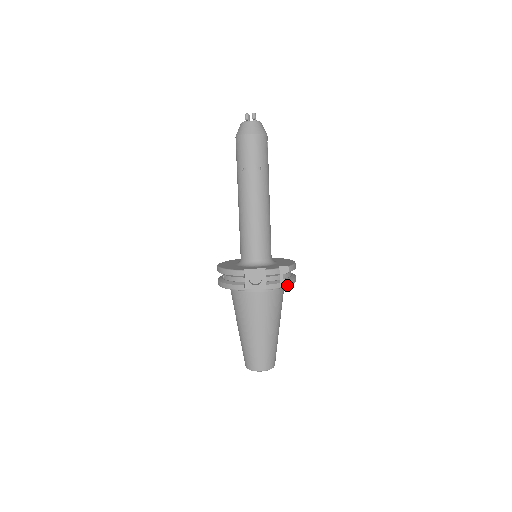
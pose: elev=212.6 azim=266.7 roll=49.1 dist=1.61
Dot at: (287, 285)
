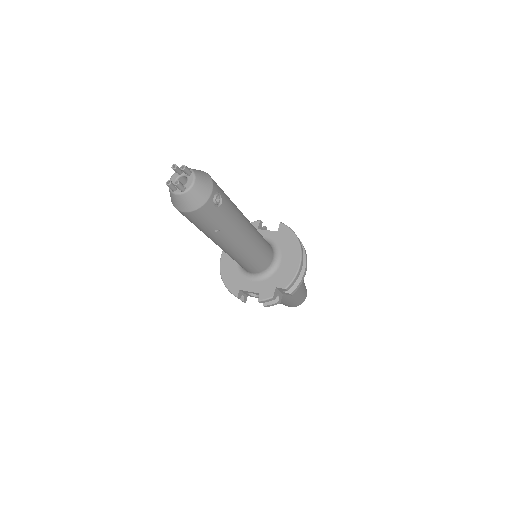
Dot at: occluded
